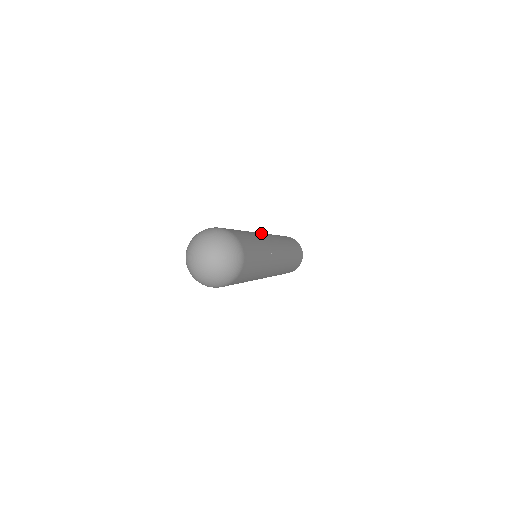
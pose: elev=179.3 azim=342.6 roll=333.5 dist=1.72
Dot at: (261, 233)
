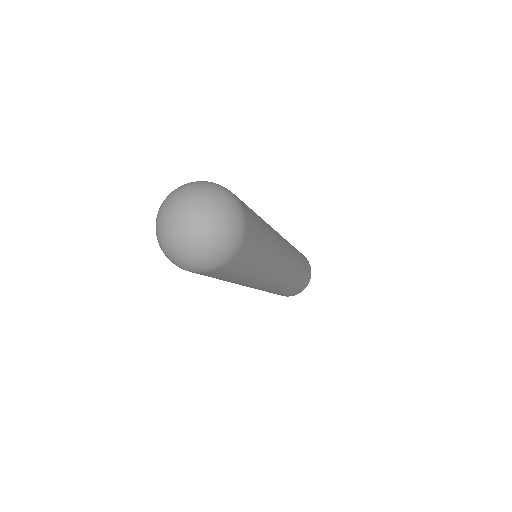
Dot at: occluded
